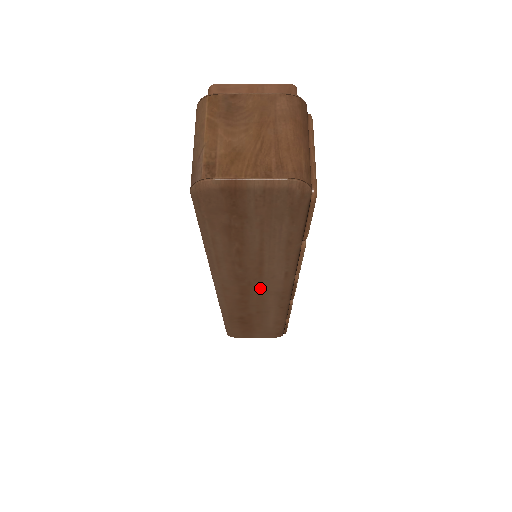
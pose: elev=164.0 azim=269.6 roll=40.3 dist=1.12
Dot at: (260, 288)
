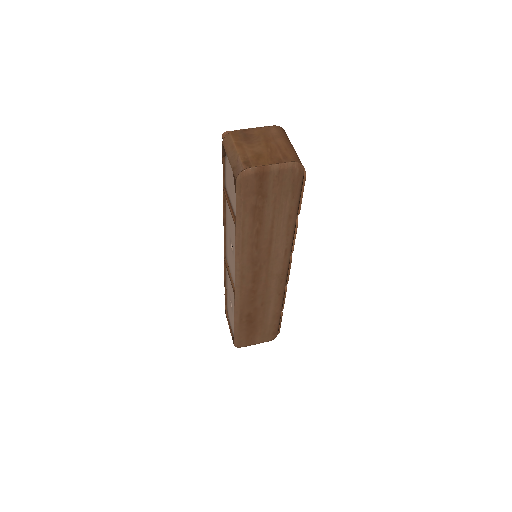
Dot at: (267, 272)
